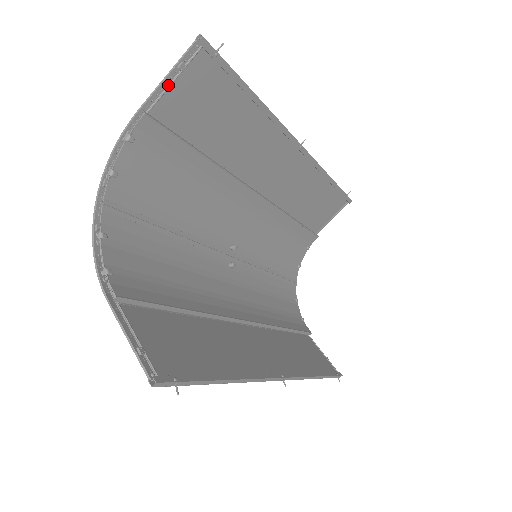
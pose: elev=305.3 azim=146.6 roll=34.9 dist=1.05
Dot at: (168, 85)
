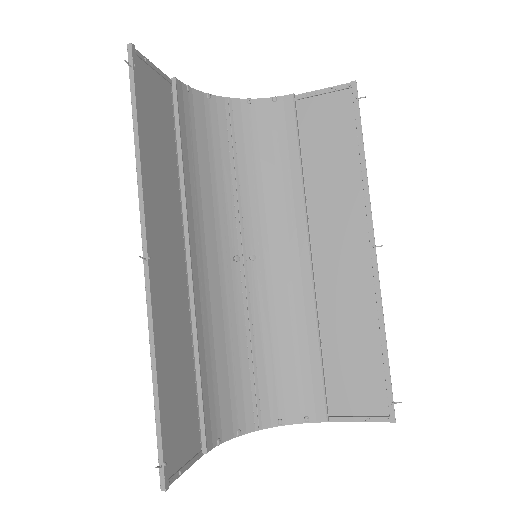
Dot at: (318, 95)
